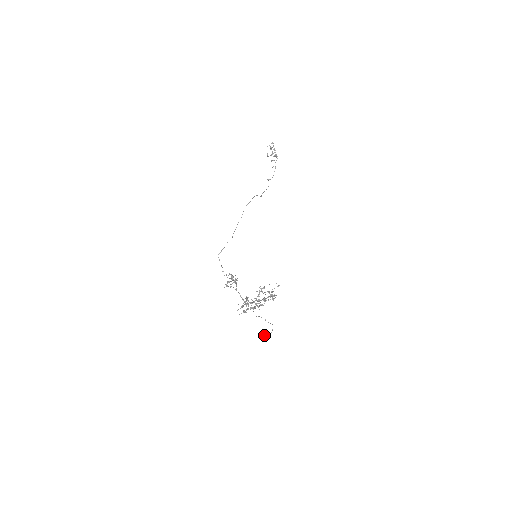
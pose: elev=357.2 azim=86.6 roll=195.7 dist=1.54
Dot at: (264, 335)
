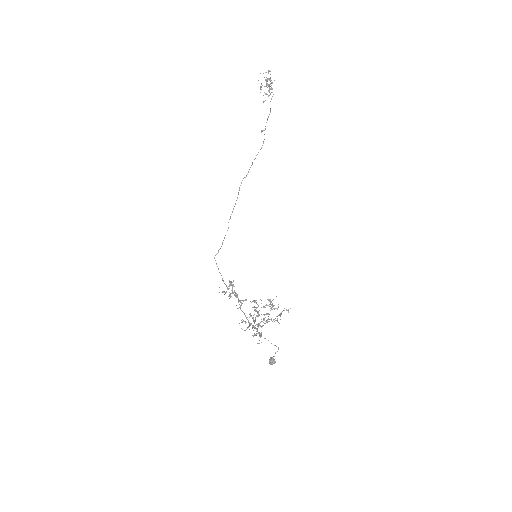
Dot at: (270, 360)
